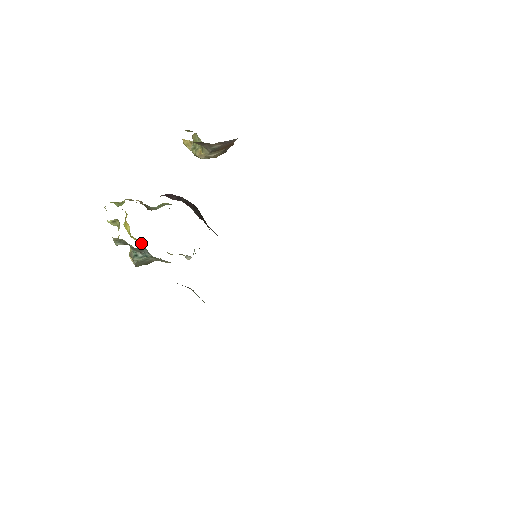
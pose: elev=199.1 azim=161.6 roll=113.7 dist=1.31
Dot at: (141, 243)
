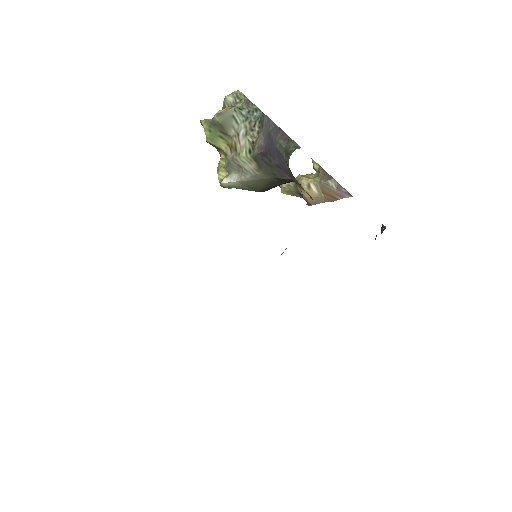
Dot at: occluded
